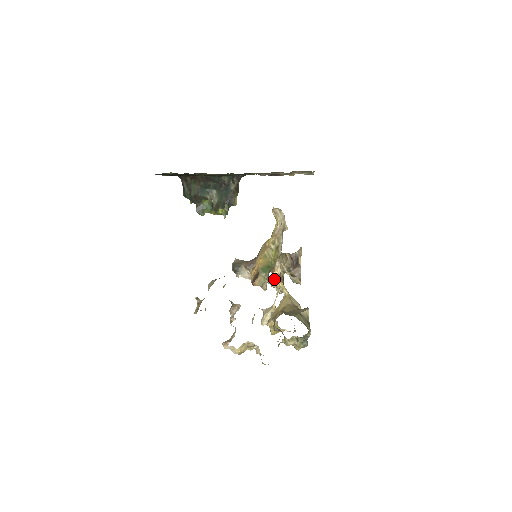
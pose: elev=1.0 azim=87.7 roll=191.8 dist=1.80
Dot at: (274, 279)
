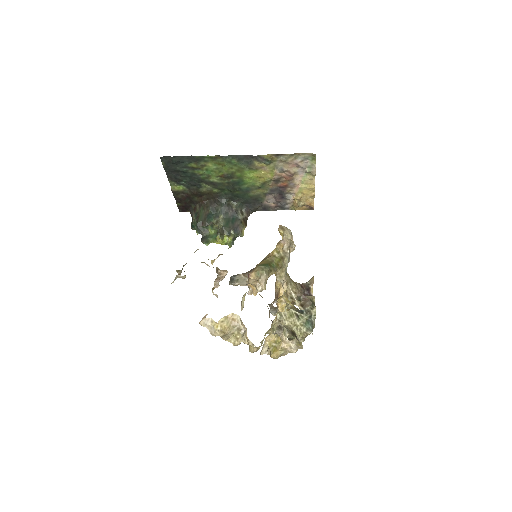
Dot at: (279, 298)
